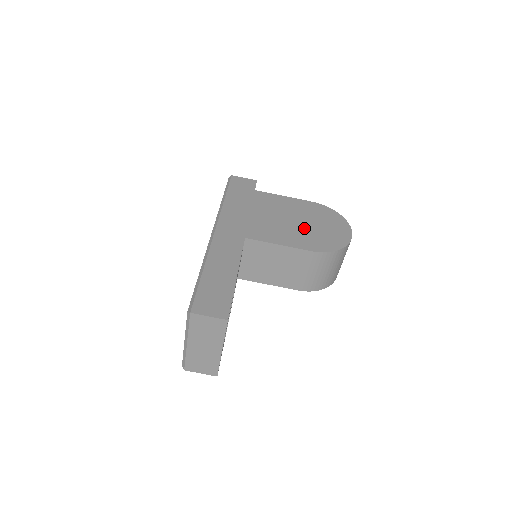
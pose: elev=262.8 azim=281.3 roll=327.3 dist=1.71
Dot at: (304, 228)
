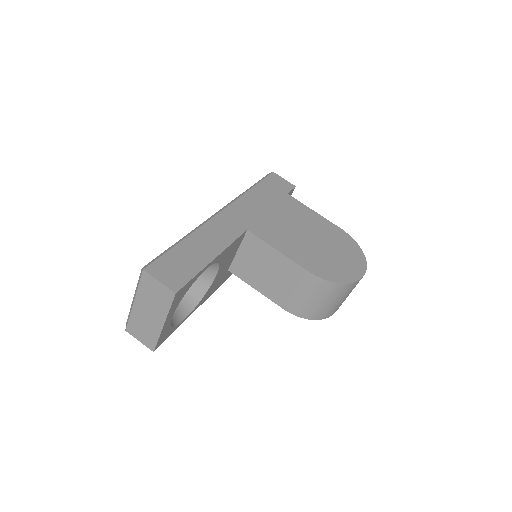
Dot at: (315, 247)
